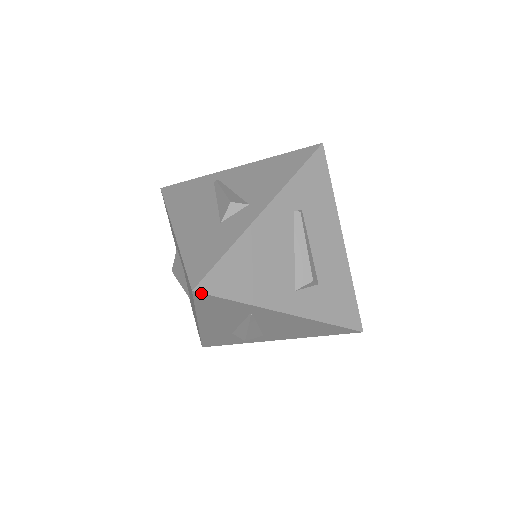
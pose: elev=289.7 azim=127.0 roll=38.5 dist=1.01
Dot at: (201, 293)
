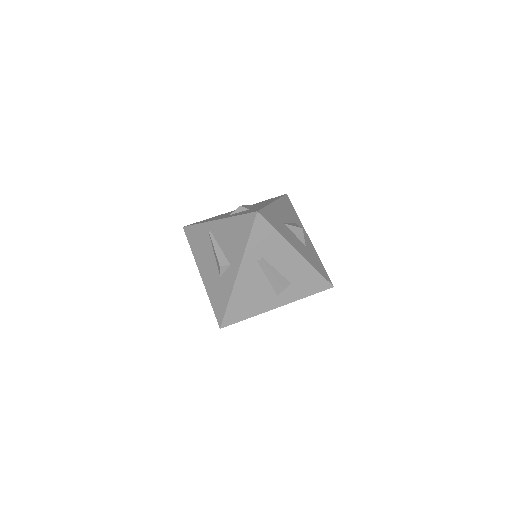
Dot at: occluded
